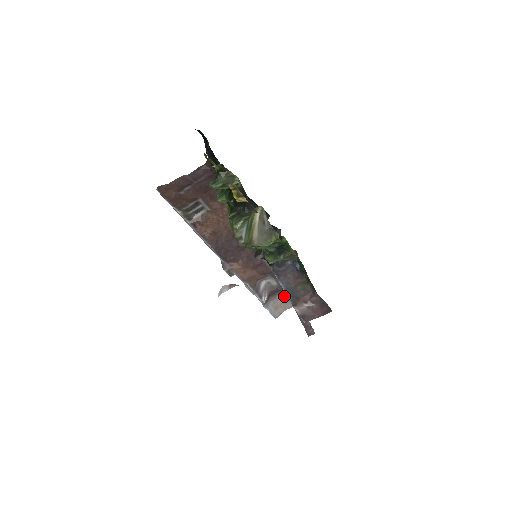
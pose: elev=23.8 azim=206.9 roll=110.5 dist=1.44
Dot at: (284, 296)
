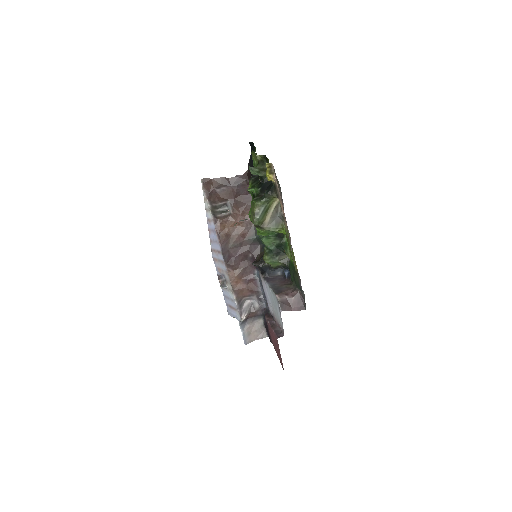
Dot at: (260, 324)
